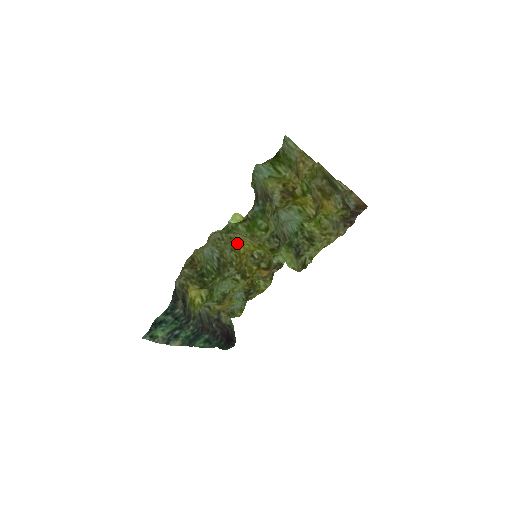
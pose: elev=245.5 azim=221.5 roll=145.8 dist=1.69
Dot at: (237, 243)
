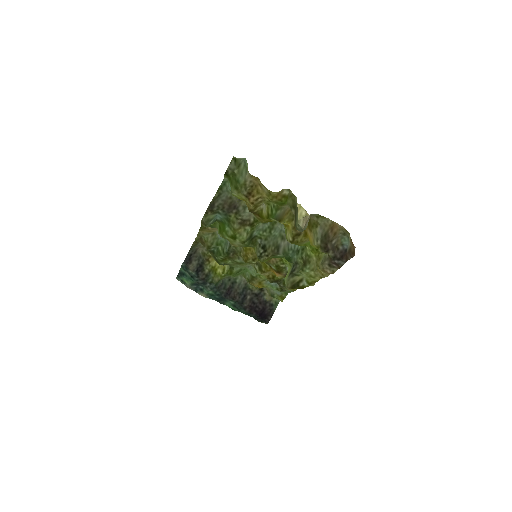
Dot at: occluded
